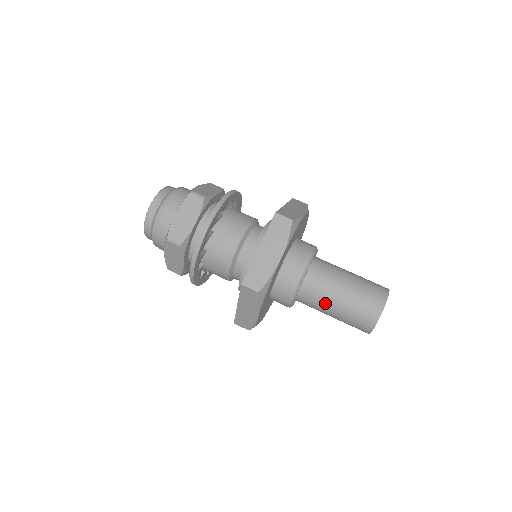
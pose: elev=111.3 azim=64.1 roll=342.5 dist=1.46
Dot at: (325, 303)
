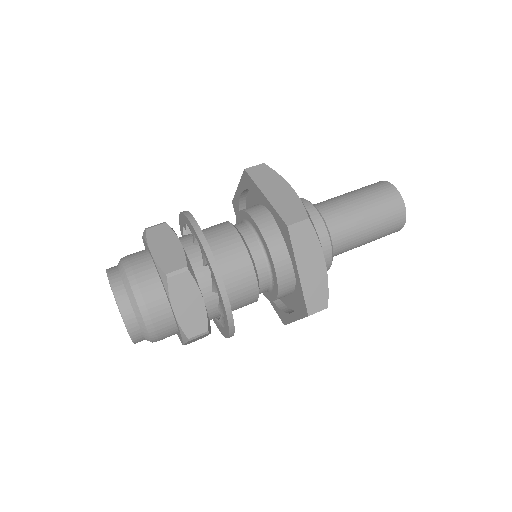
Dot at: (354, 221)
